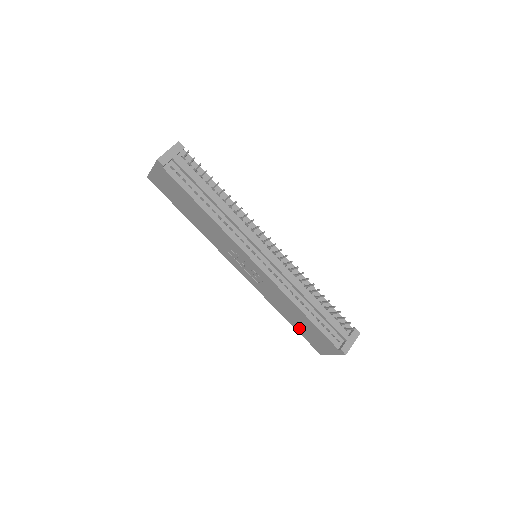
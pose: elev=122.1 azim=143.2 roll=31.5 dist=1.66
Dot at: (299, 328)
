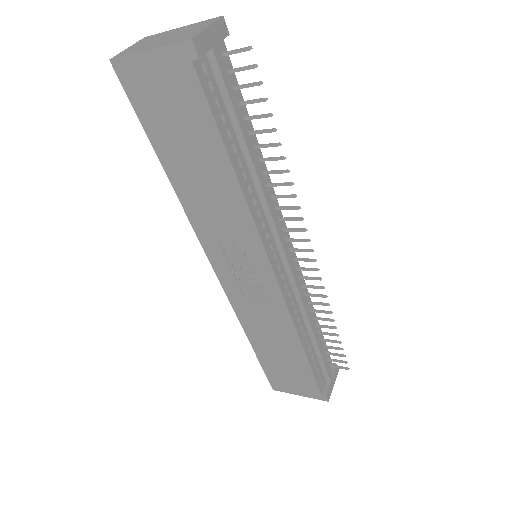
Dot at: (268, 360)
